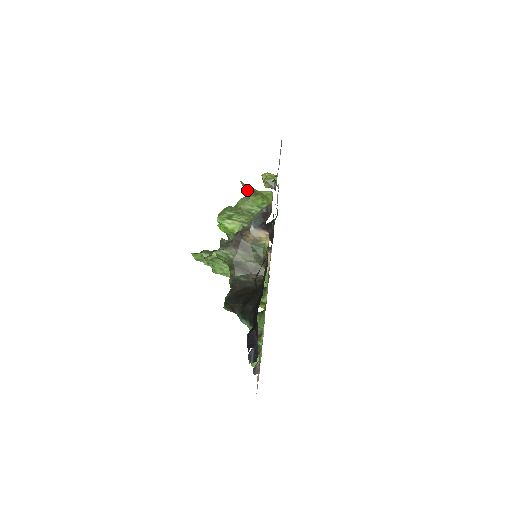
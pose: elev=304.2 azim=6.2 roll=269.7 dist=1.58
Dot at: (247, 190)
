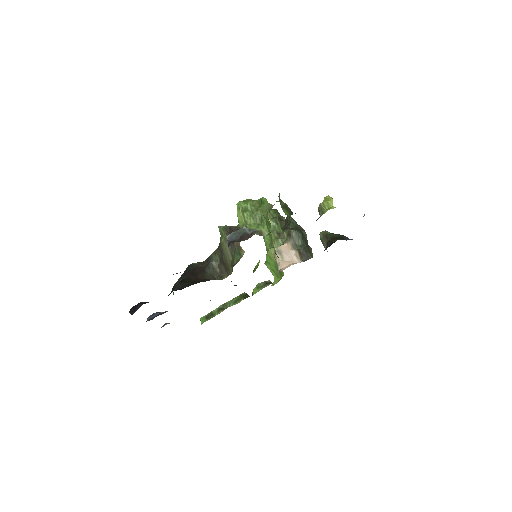
Dot at: occluded
